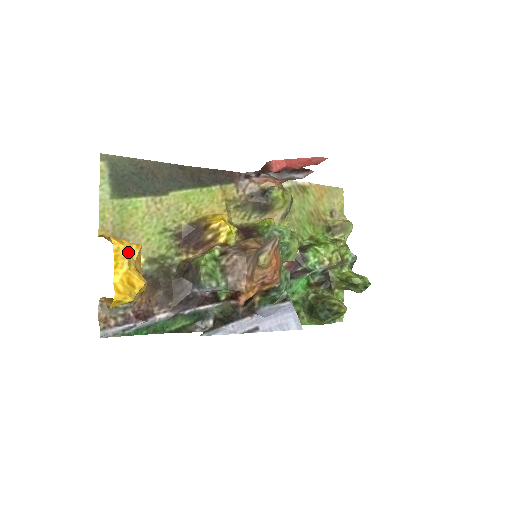
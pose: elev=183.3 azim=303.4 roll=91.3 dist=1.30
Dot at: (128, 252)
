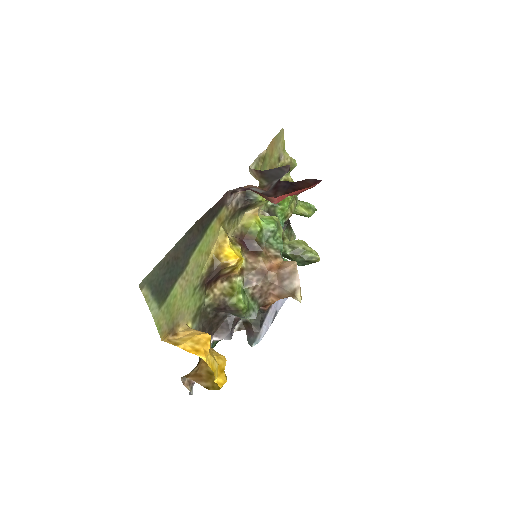
Dot at: (210, 352)
